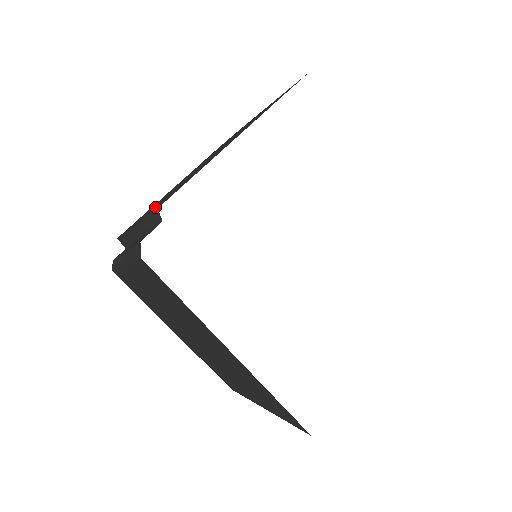
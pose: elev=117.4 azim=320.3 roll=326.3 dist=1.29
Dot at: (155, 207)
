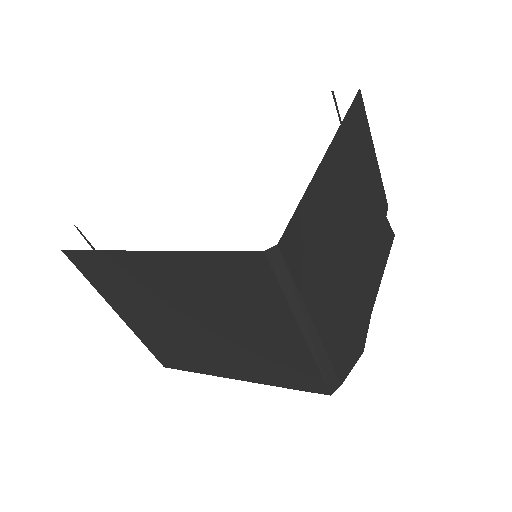
Dot at: occluded
